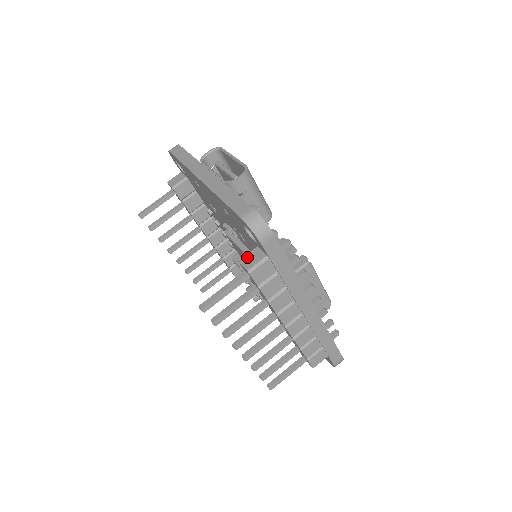
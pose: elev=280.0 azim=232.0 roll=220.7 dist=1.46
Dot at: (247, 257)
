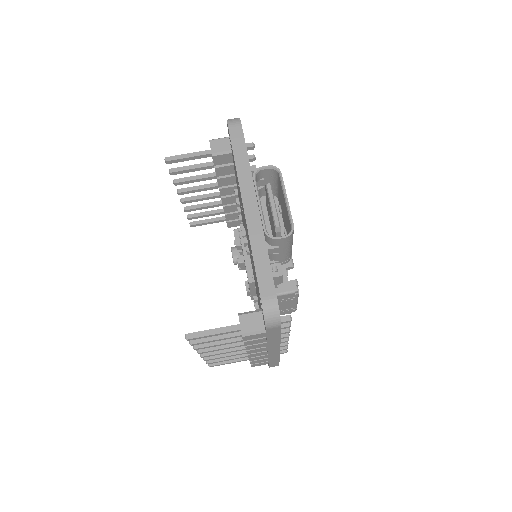
Dot at: (248, 317)
